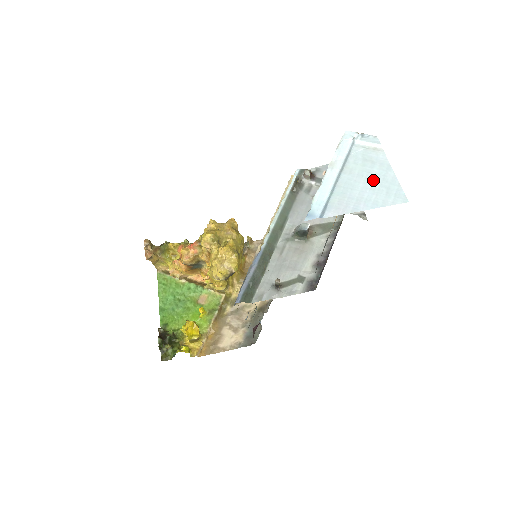
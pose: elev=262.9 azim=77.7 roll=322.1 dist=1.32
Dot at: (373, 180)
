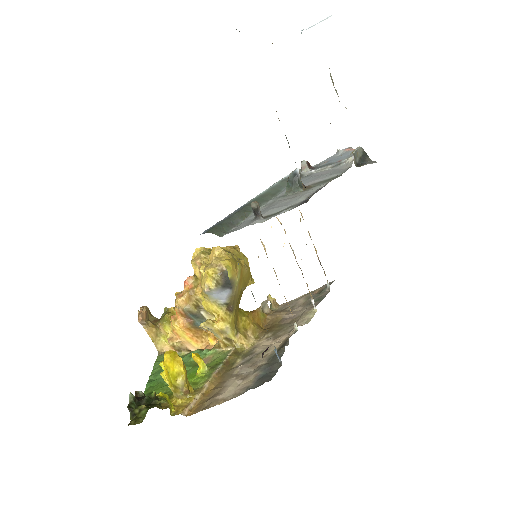
Dot at: occluded
